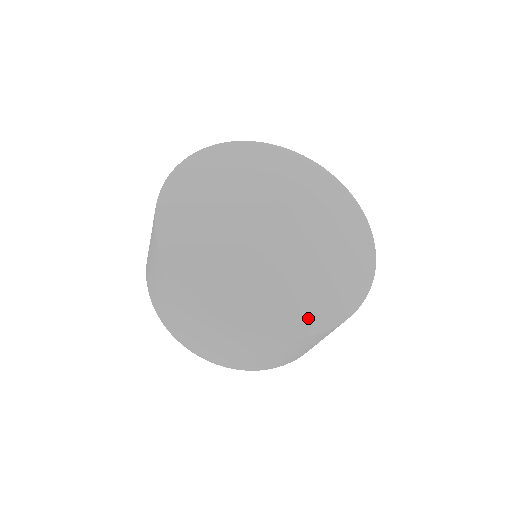
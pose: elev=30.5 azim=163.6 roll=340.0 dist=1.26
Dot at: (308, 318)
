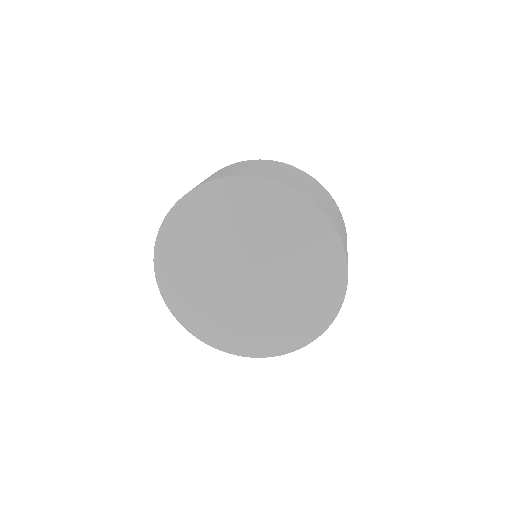
Dot at: (314, 326)
